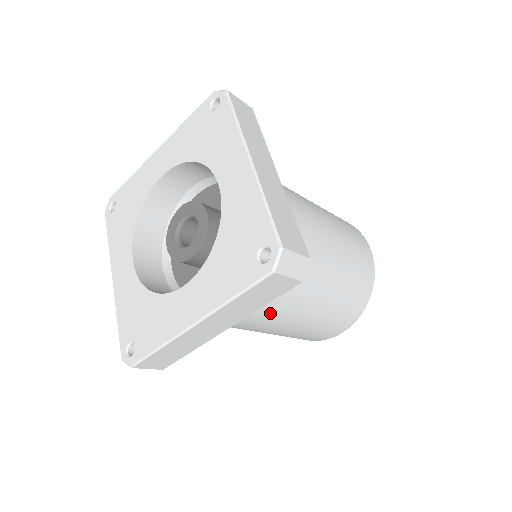
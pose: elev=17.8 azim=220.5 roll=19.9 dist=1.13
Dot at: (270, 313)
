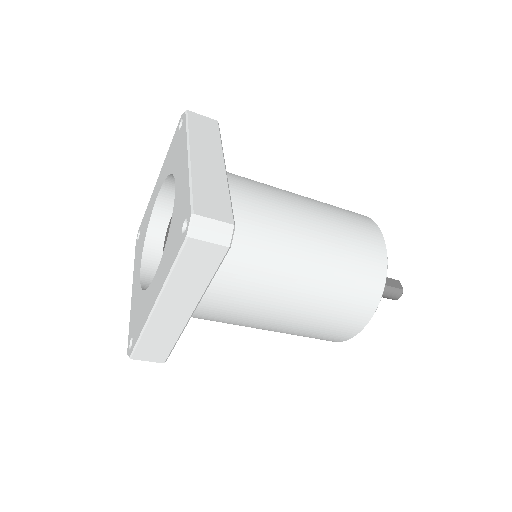
Dot at: (251, 299)
